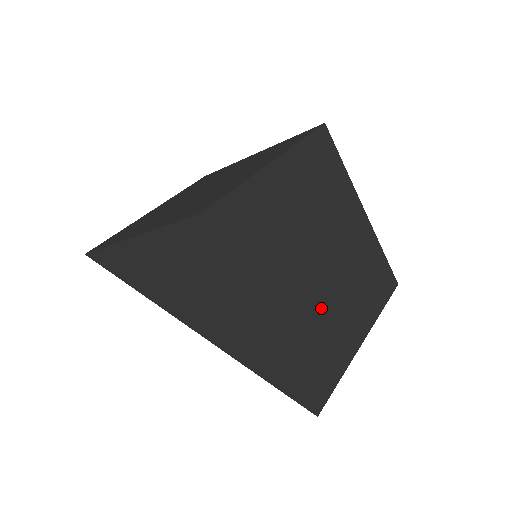
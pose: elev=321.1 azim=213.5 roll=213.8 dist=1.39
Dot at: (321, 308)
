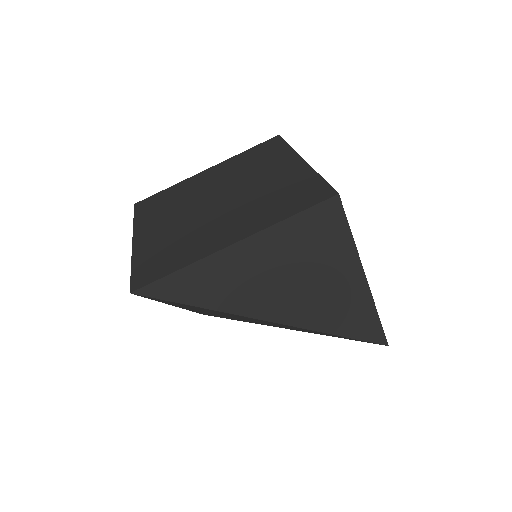
Dot at: occluded
